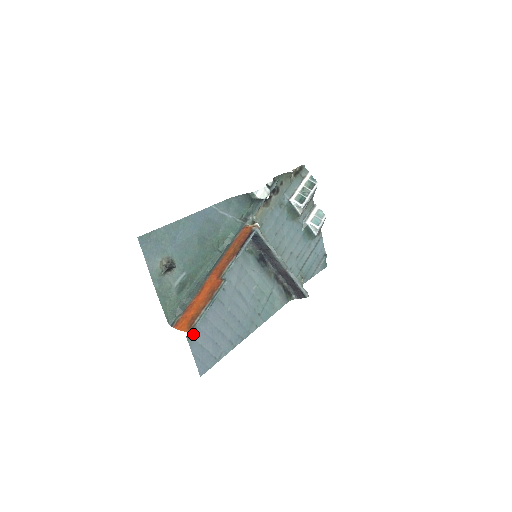
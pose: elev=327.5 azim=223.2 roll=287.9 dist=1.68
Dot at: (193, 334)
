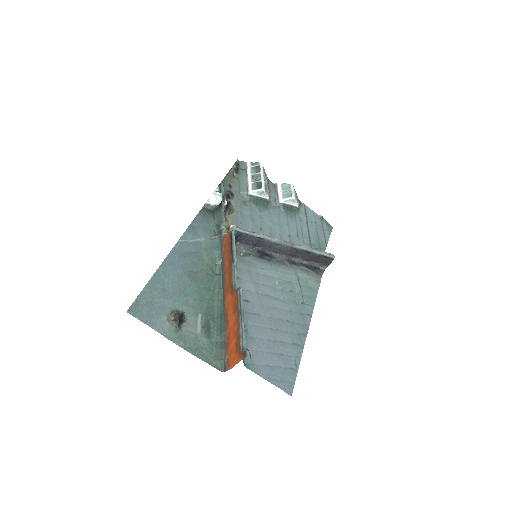
Dot at: (246, 356)
